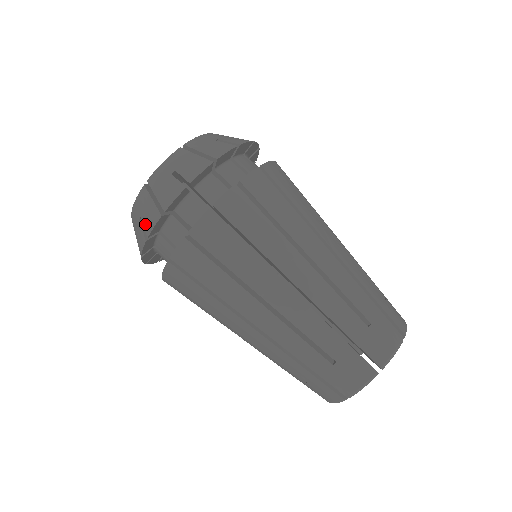
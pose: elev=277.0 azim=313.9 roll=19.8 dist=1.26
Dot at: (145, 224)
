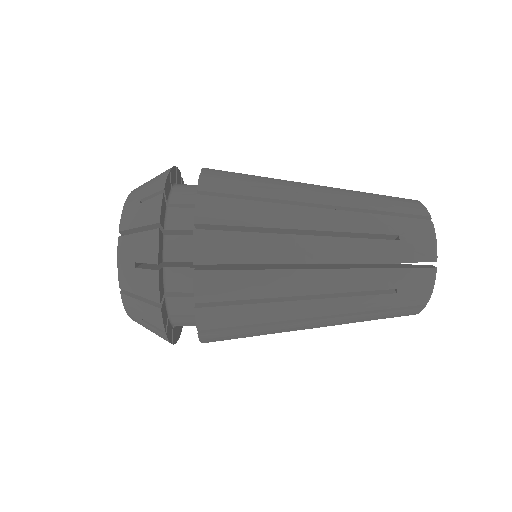
Dot at: occluded
